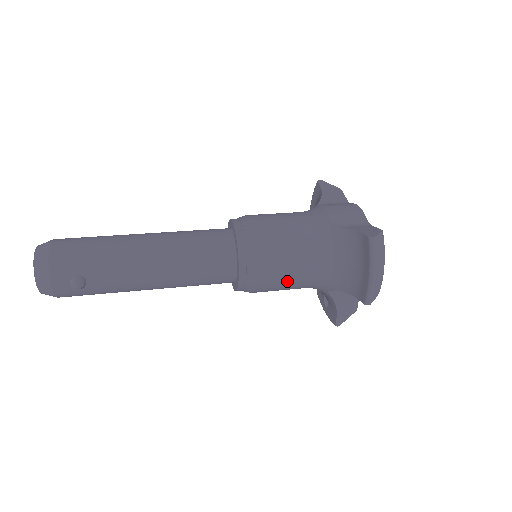
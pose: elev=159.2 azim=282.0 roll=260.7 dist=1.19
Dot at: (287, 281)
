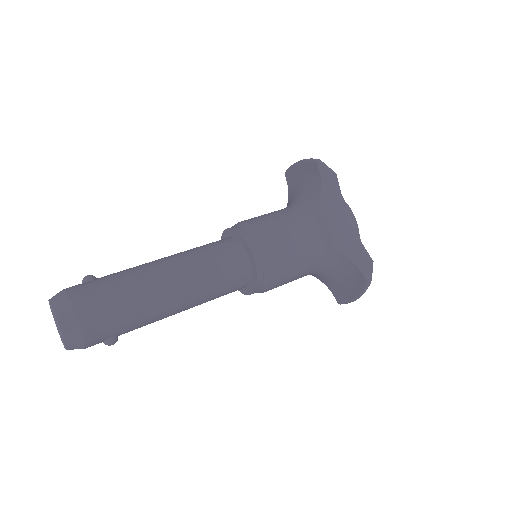
Dot at: occluded
